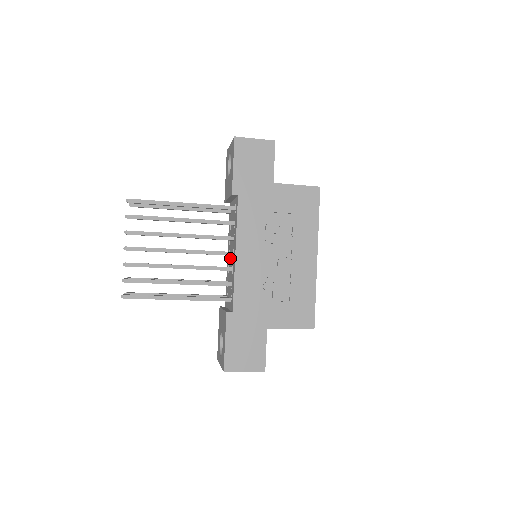
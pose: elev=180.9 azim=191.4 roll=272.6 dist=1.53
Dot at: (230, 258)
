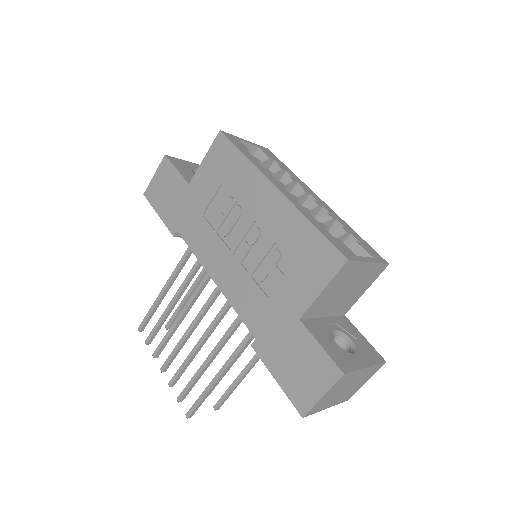
Dot at: occluded
